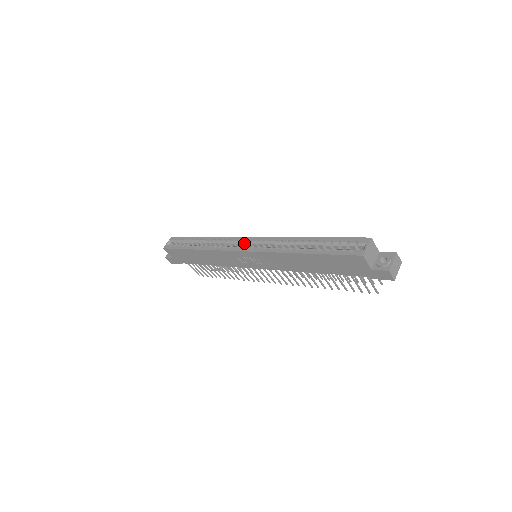
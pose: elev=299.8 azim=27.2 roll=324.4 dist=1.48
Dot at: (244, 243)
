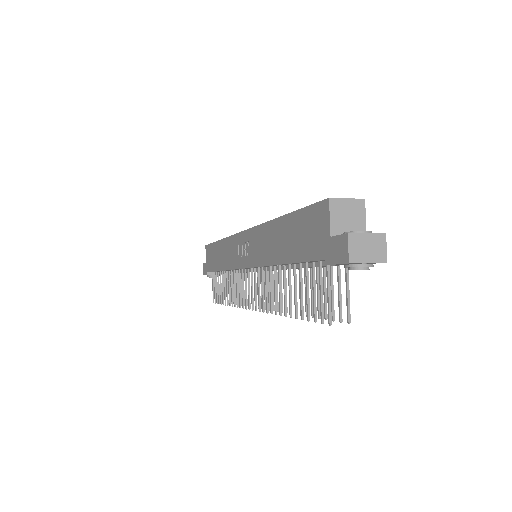
Dot at: occluded
